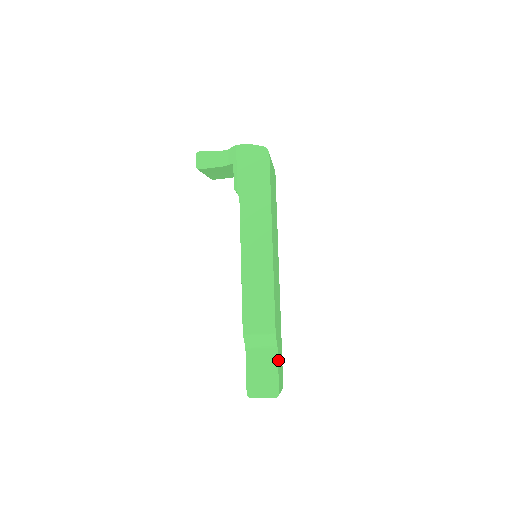
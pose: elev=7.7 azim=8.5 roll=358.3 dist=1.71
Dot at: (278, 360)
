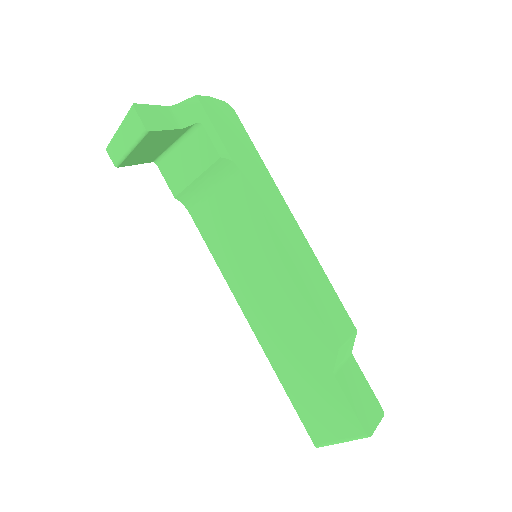
Dot at: occluded
